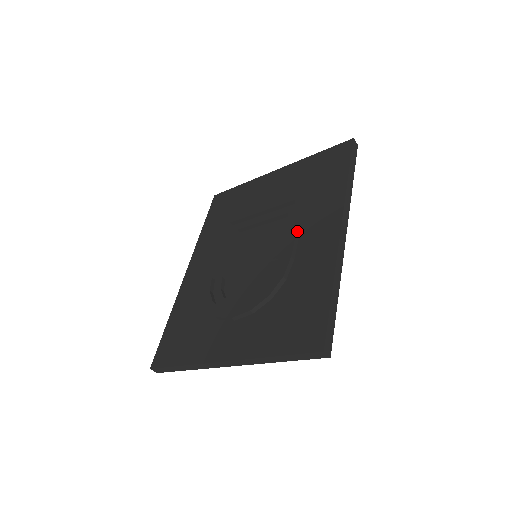
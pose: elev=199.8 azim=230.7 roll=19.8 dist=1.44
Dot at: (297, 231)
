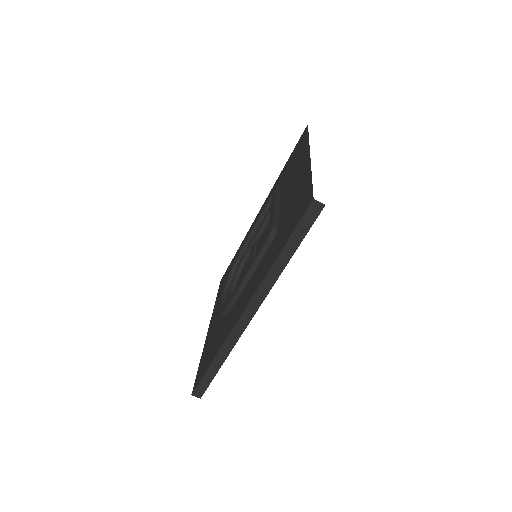
Dot at: (246, 276)
